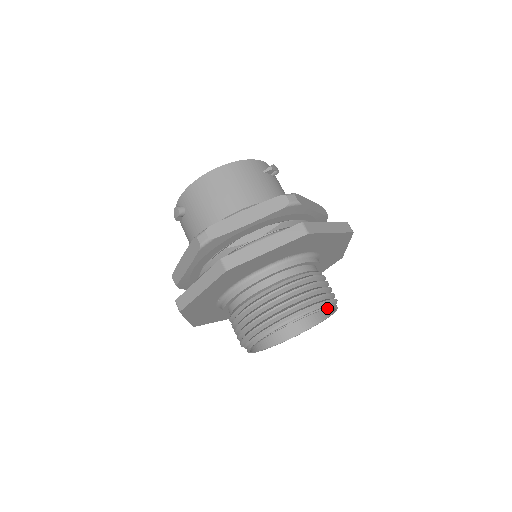
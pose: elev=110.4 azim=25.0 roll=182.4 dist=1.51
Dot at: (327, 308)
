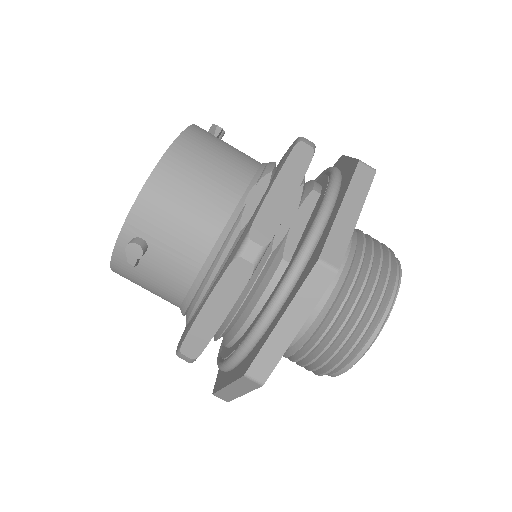
Dot at: (397, 260)
